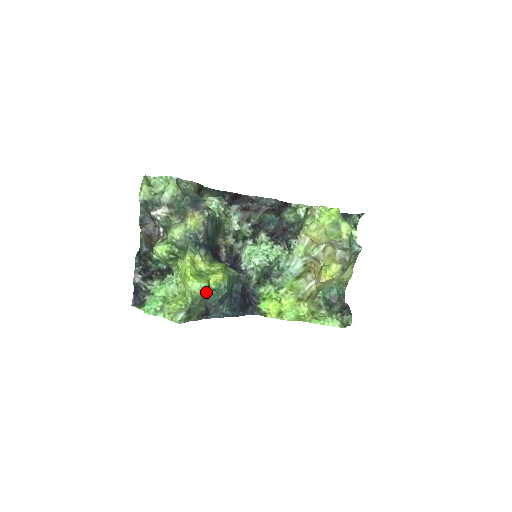
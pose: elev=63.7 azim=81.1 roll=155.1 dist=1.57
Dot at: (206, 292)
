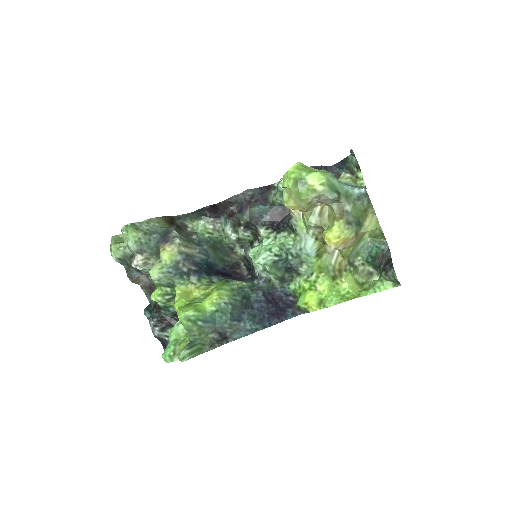
Dot at: (199, 318)
